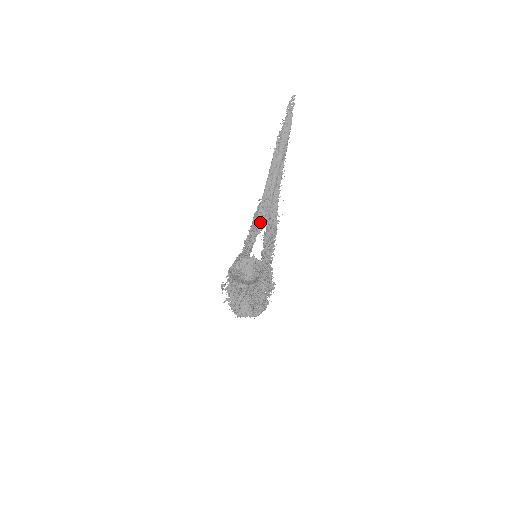
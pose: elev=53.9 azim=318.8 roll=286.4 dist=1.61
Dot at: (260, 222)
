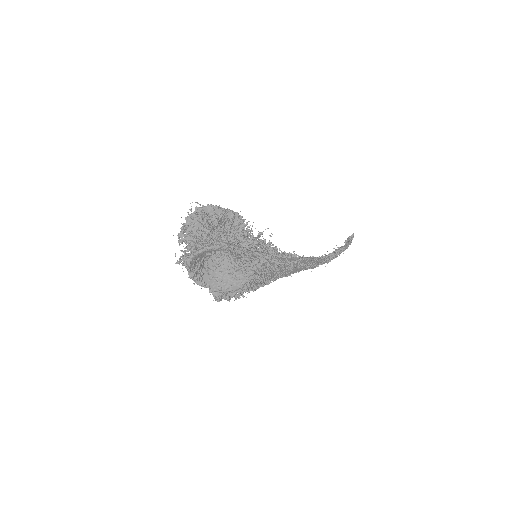
Dot at: occluded
